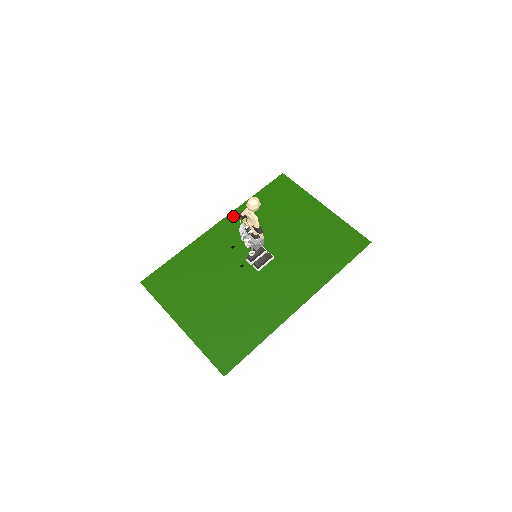
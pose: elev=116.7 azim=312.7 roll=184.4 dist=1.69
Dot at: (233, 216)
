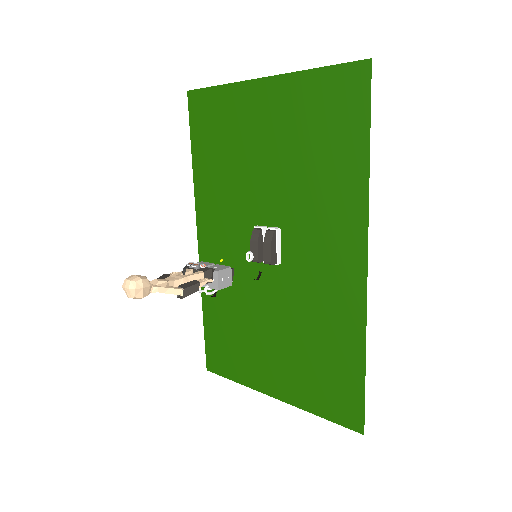
Dot at: (200, 213)
